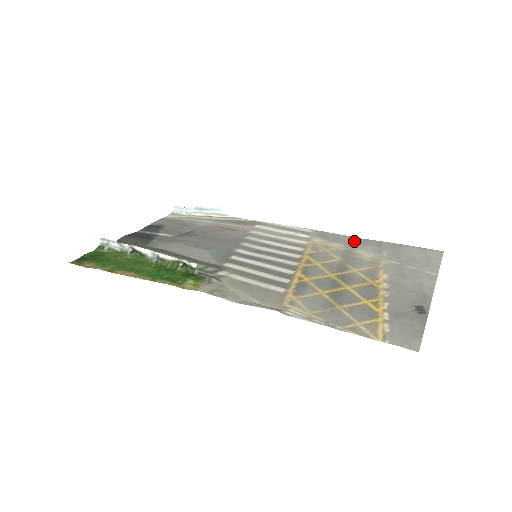
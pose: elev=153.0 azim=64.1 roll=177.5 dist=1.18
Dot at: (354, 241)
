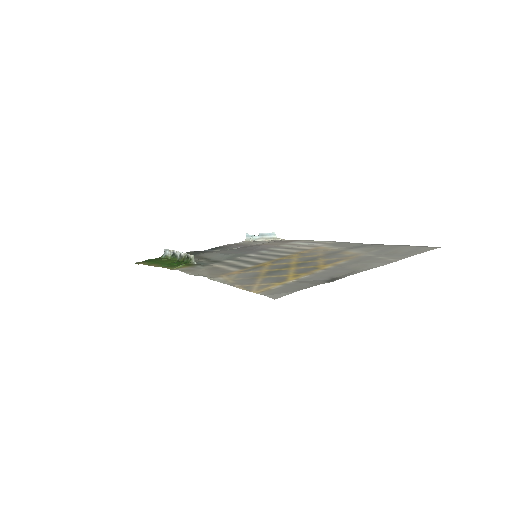
Dot at: (360, 246)
